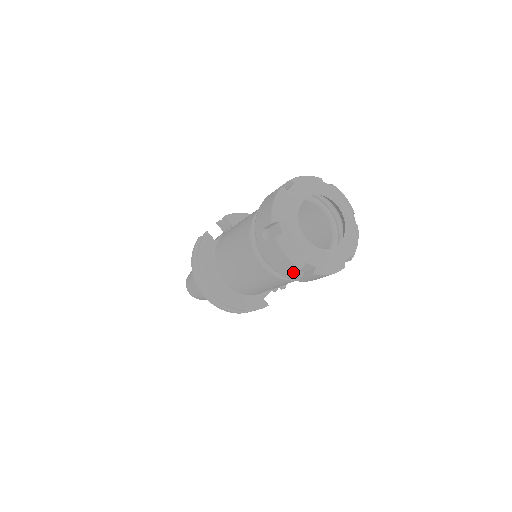
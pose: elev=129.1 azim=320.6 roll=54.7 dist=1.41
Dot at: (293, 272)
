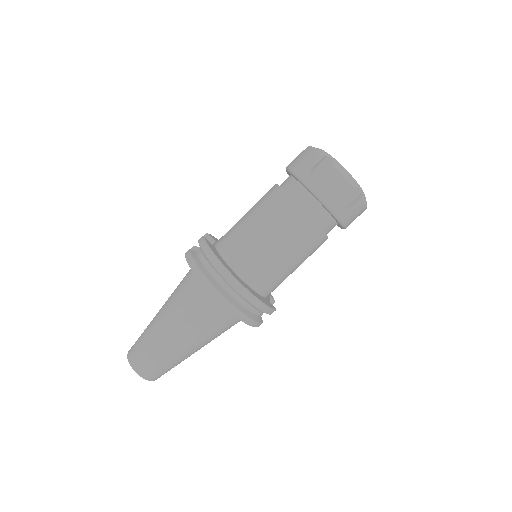
Dot at: (342, 204)
